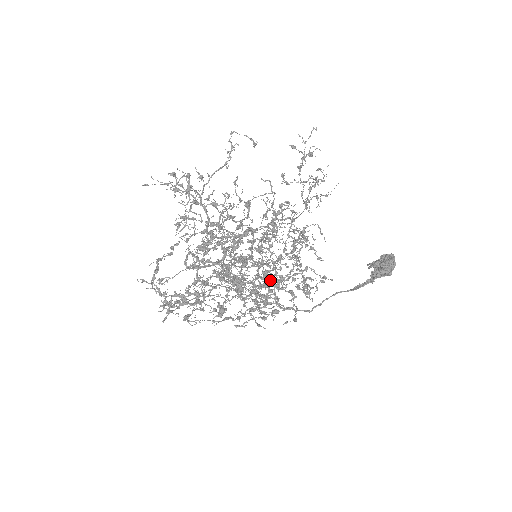
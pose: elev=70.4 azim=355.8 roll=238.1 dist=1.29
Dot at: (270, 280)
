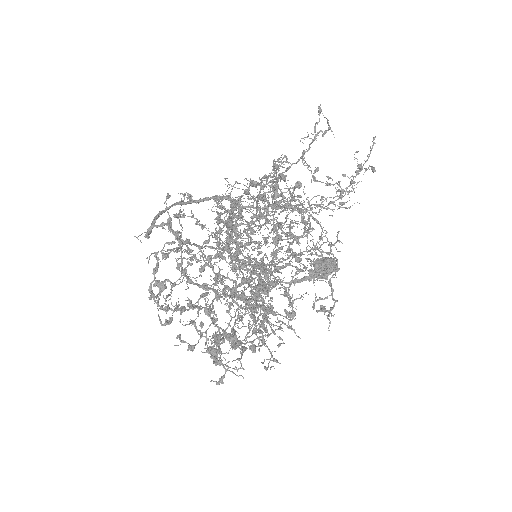
Dot at: occluded
